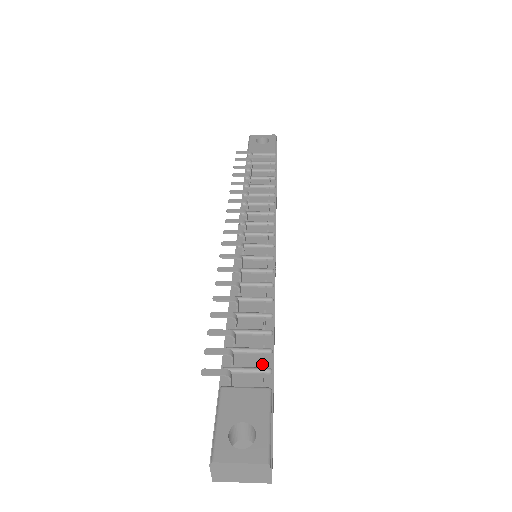
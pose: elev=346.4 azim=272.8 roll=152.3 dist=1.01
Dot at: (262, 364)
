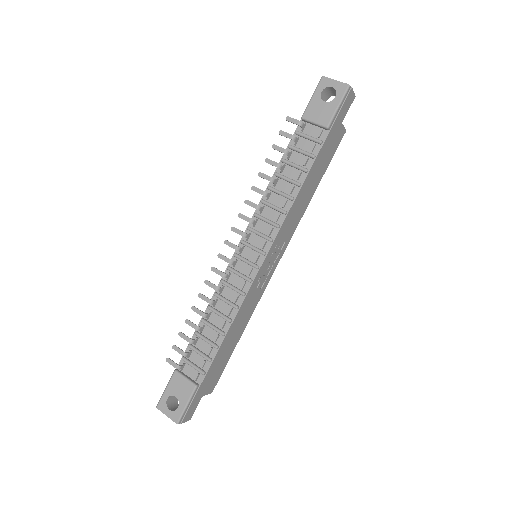
Dot at: (201, 368)
